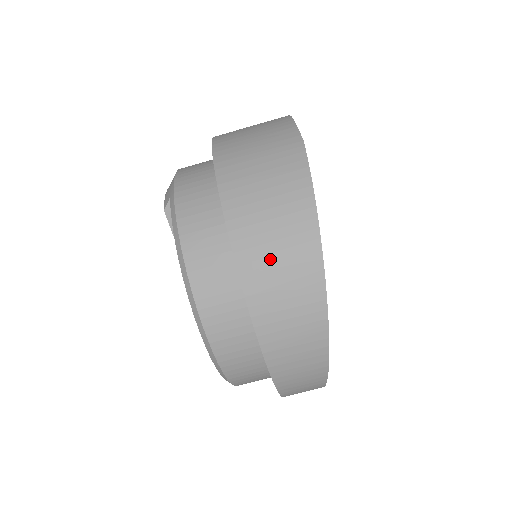
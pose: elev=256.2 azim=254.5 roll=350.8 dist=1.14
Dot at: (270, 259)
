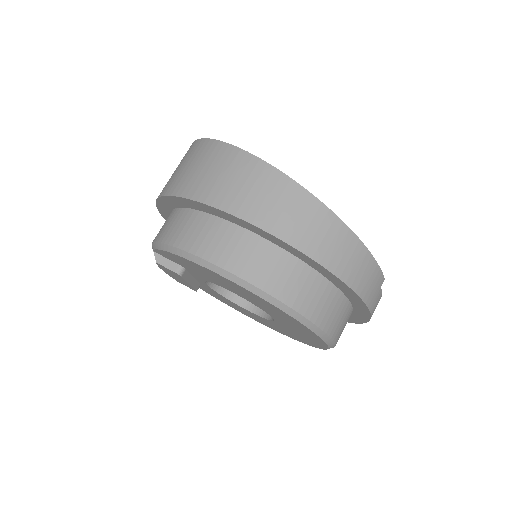
Dot at: (207, 177)
